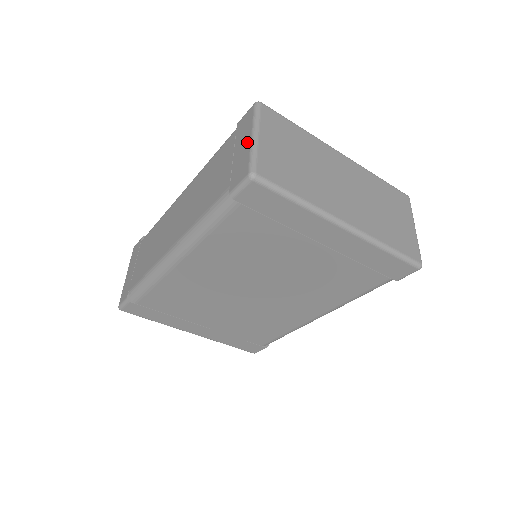
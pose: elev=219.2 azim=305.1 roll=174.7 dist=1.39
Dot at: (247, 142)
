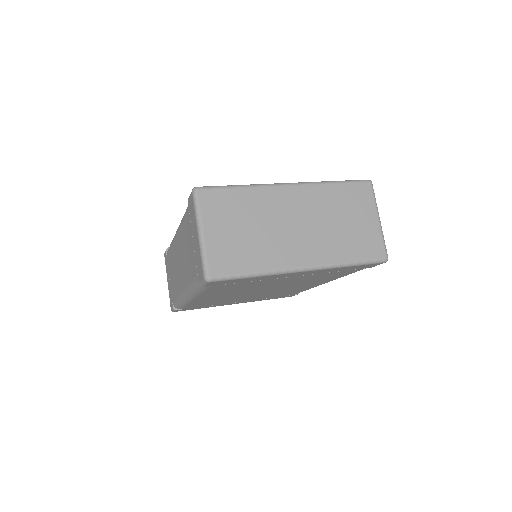
Dot at: (197, 238)
